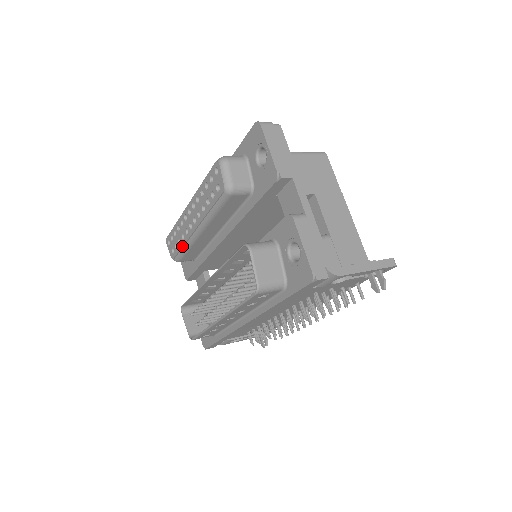
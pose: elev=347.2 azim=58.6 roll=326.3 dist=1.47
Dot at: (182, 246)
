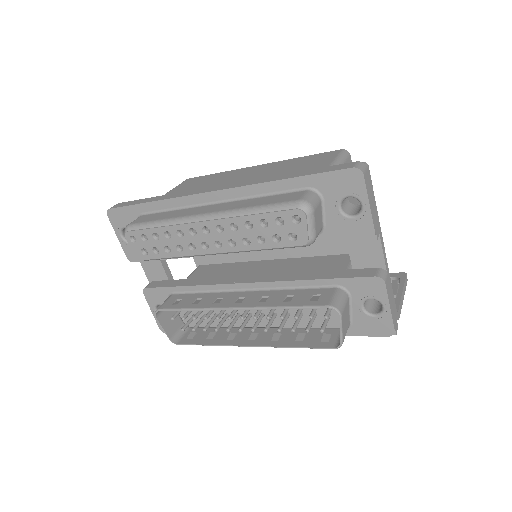
Dot at: (174, 257)
